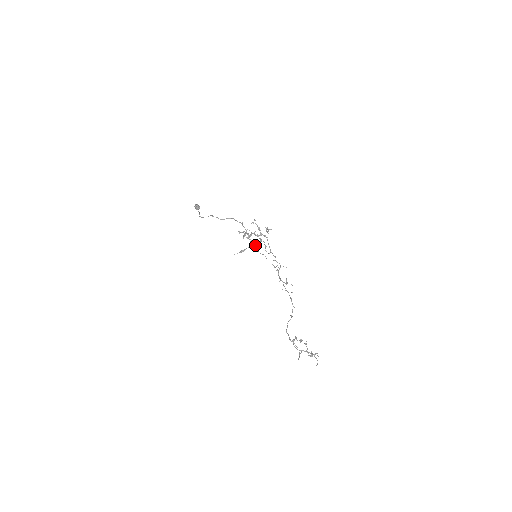
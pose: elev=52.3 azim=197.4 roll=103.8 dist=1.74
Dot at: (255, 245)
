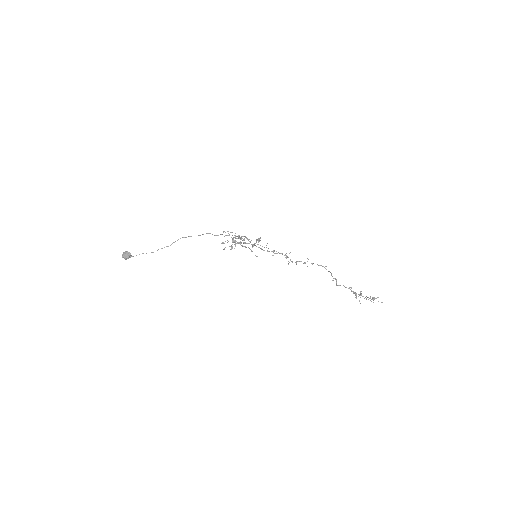
Dot at: occluded
